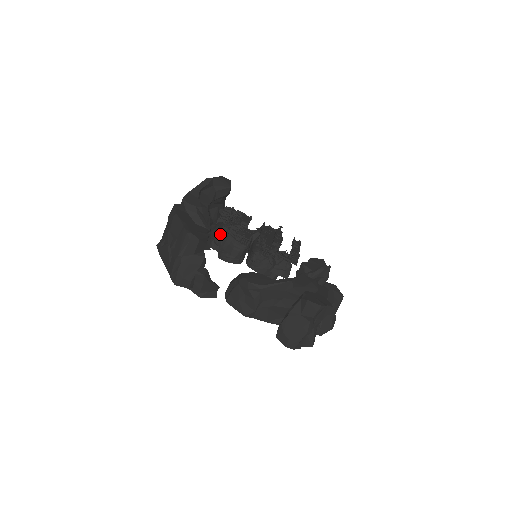
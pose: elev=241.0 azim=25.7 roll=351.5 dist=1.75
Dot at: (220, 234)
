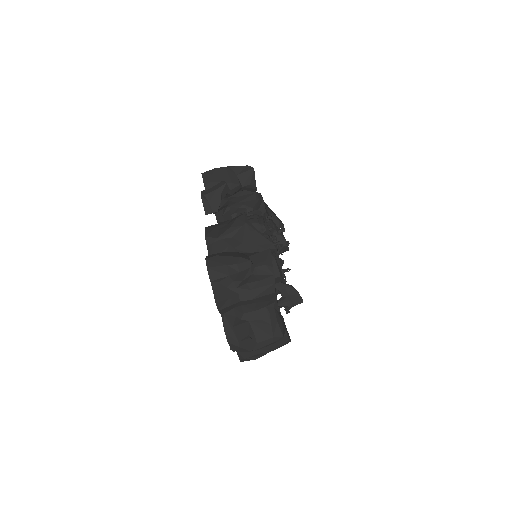
Dot at: (258, 212)
